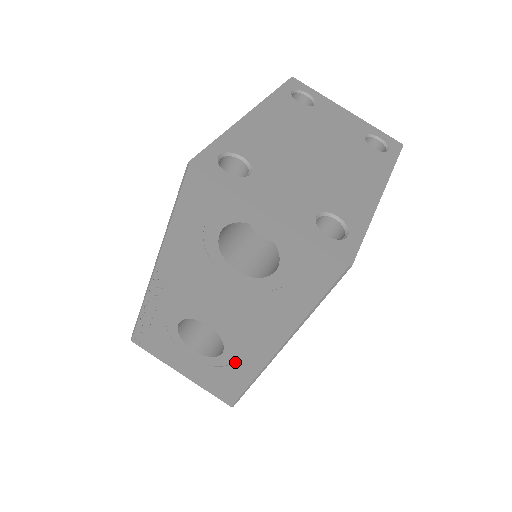
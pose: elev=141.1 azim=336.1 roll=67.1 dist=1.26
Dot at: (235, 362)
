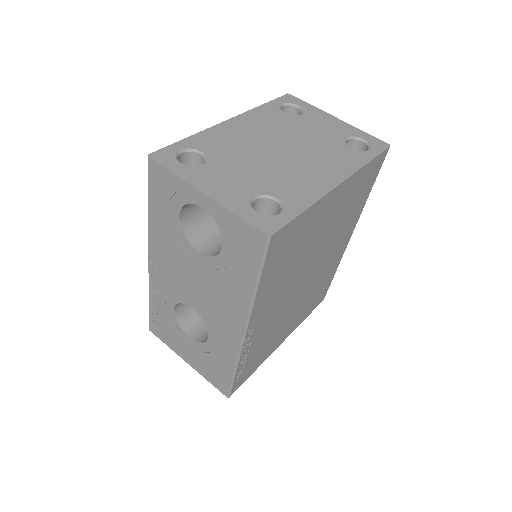
Dot at: (218, 347)
